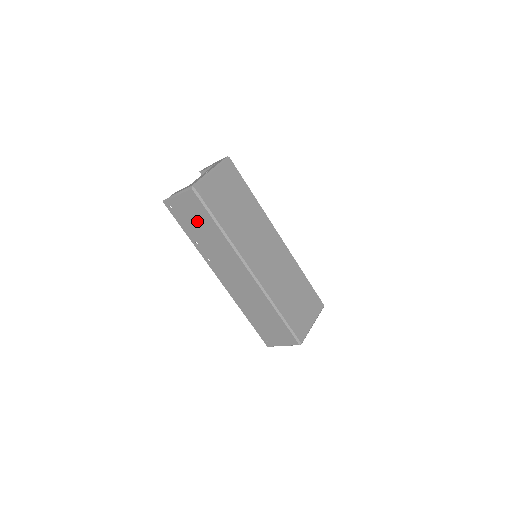
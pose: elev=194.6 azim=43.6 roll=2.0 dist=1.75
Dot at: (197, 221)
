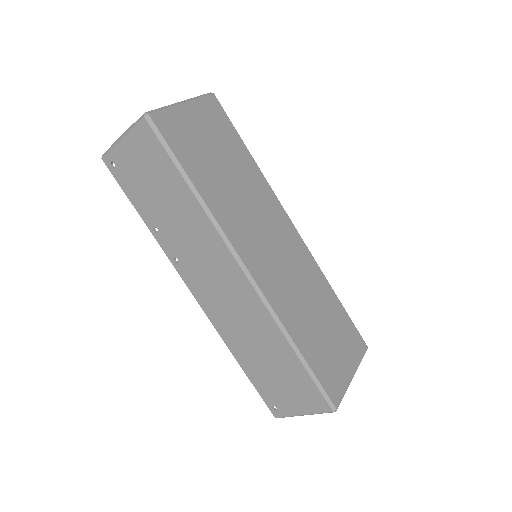
Dot at: (155, 184)
